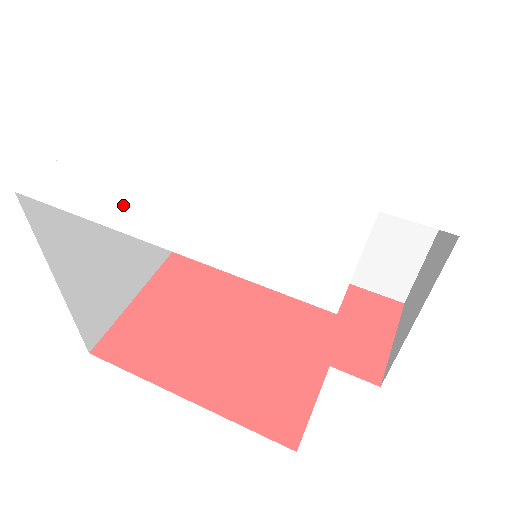
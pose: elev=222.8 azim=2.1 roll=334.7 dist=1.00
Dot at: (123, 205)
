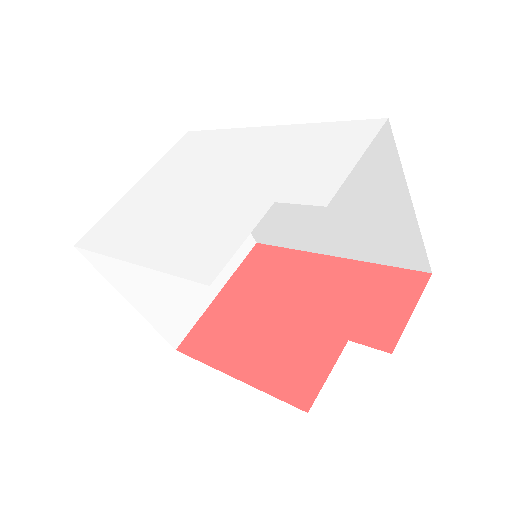
Dot at: (121, 240)
